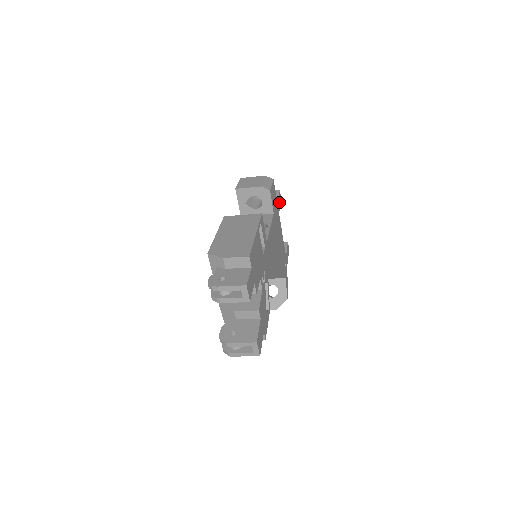
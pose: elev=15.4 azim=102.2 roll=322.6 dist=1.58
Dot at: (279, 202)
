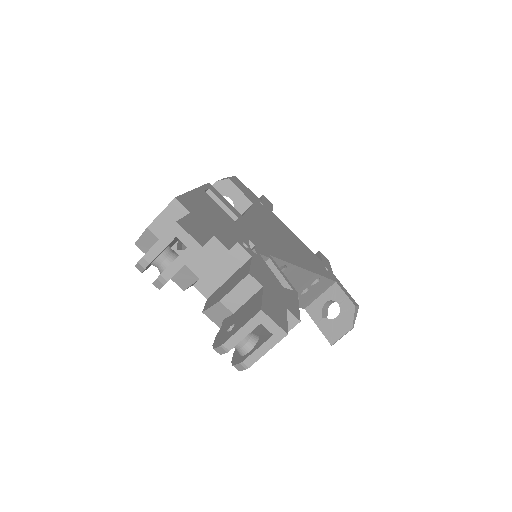
Dot at: (267, 204)
